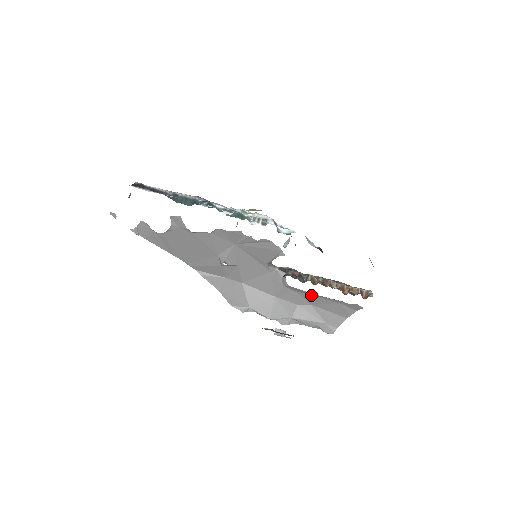
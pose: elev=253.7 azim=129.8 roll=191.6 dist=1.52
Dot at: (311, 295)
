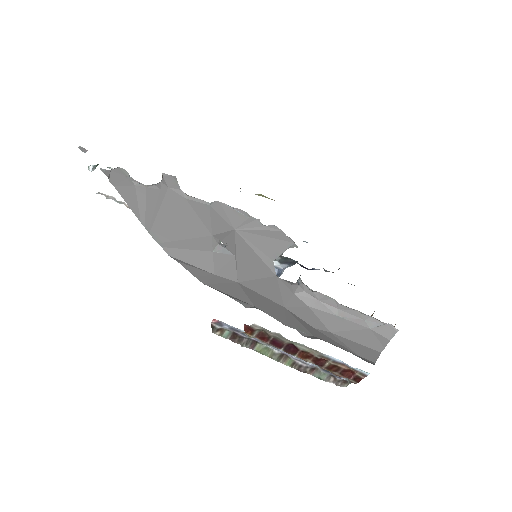
Dot at: (330, 314)
